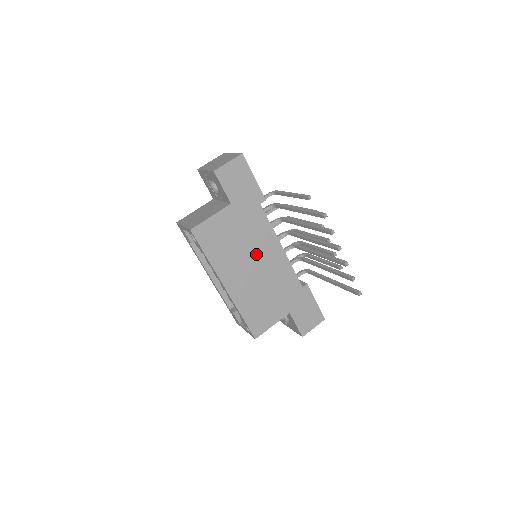
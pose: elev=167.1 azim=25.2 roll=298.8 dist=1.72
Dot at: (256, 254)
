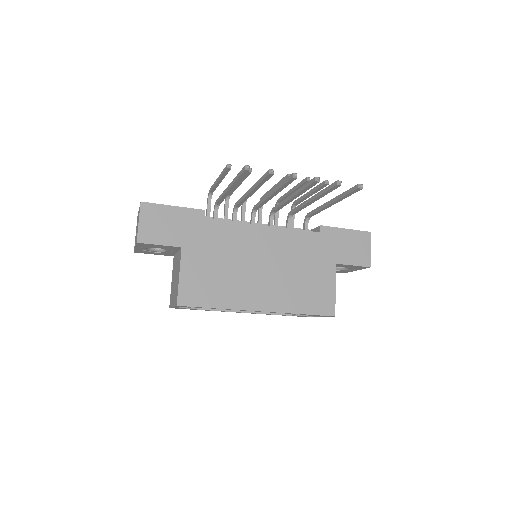
Dot at: (251, 257)
